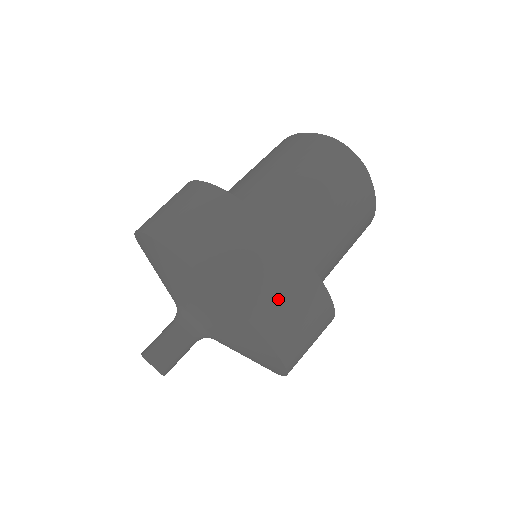
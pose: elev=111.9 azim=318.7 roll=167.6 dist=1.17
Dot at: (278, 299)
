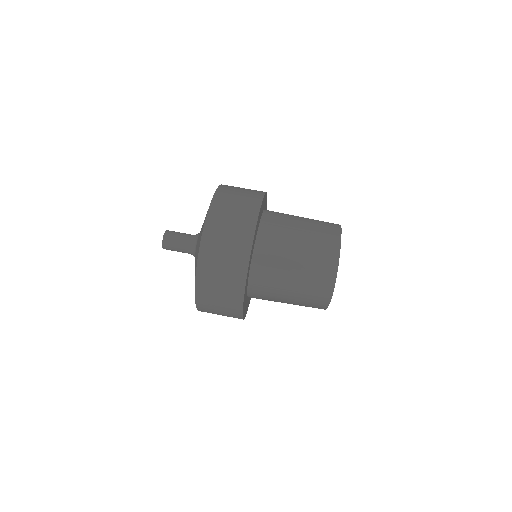
Dot at: (215, 298)
